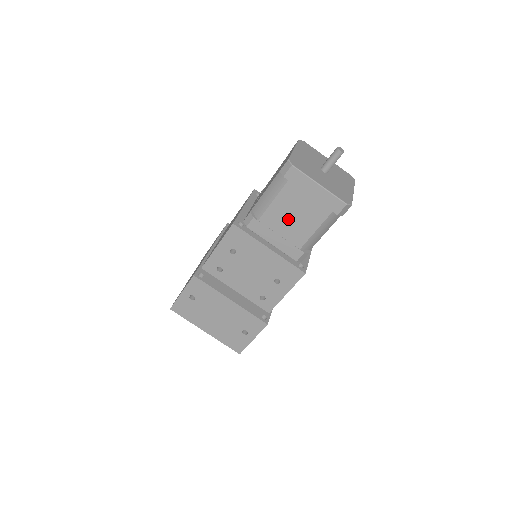
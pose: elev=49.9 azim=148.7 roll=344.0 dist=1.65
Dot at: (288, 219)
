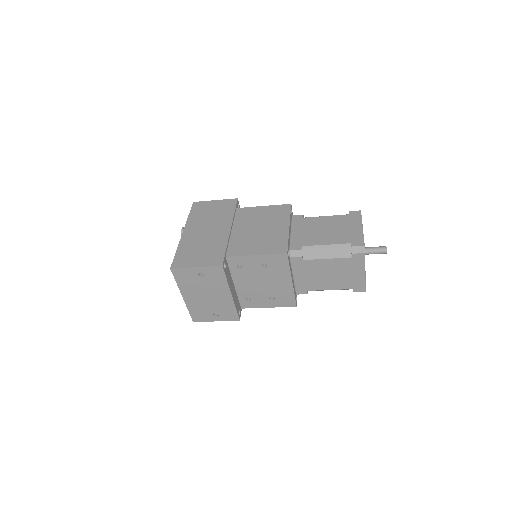
Dot at: (323, 273)
